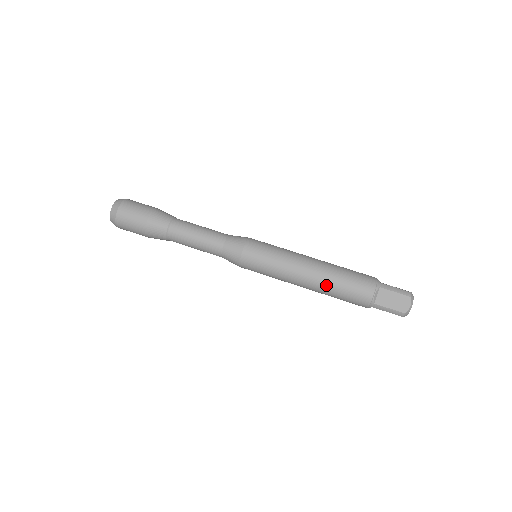
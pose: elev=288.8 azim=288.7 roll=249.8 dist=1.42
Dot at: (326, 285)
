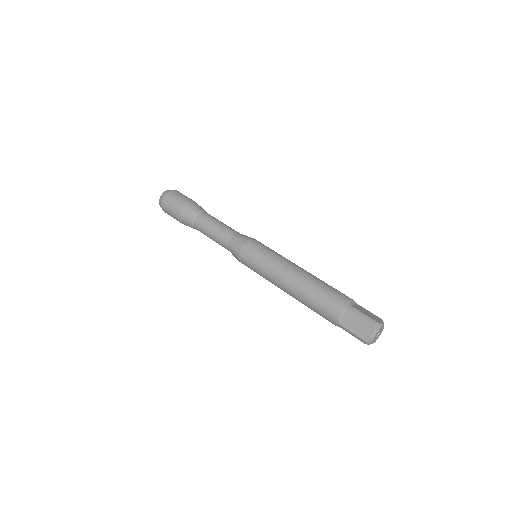
Dot at: (300, 296)
